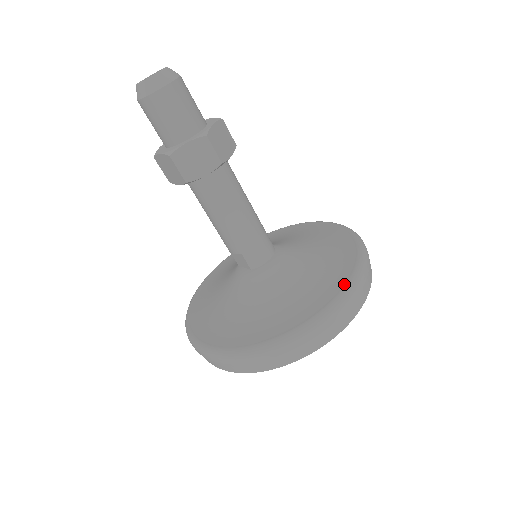
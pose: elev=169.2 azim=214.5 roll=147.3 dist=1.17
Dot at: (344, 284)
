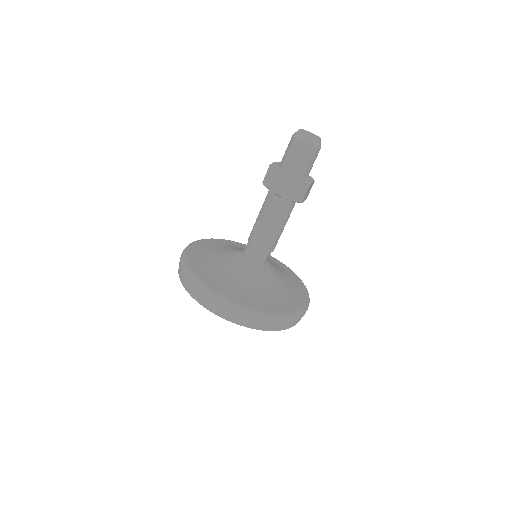
Dot at: (238, 302)
